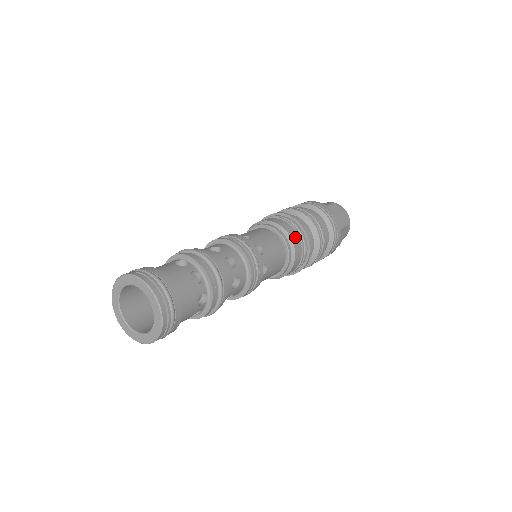
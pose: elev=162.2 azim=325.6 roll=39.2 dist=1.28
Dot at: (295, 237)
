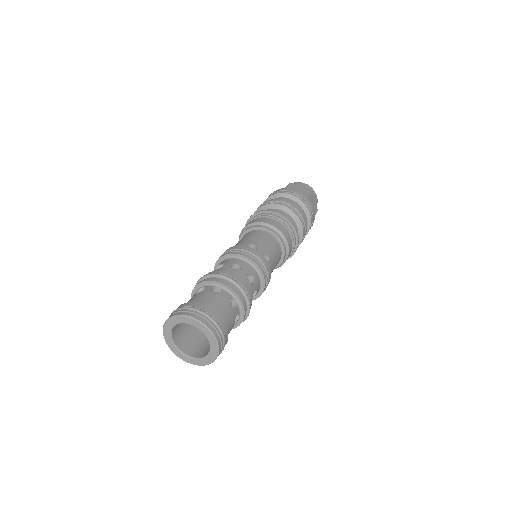
Dot at: (273, 222)
